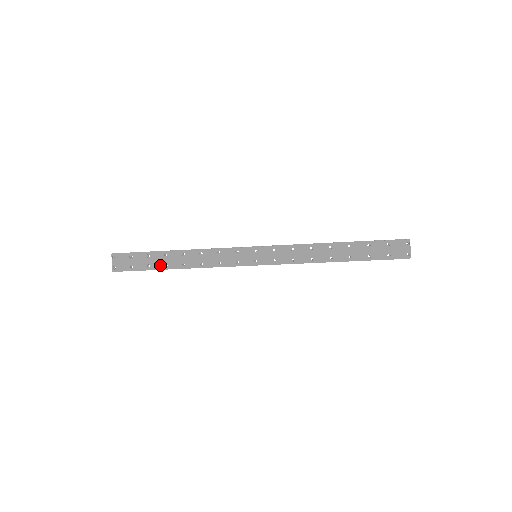
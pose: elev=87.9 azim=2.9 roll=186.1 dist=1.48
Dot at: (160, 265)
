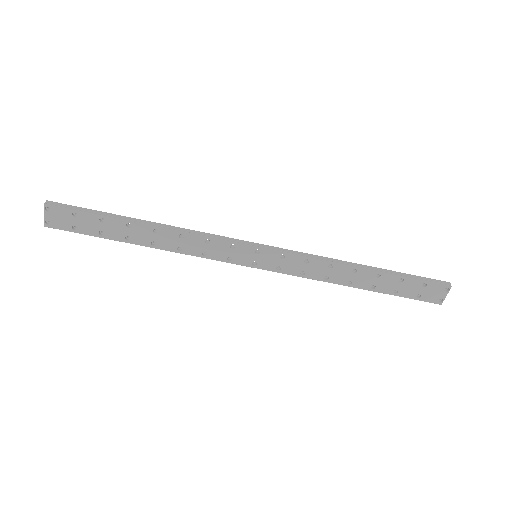
Dot at: (118, 236)
